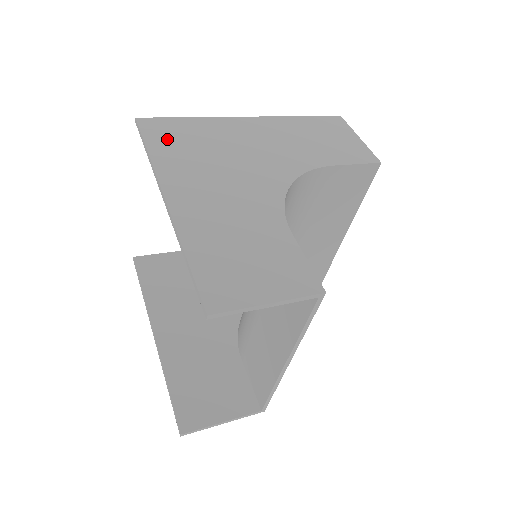
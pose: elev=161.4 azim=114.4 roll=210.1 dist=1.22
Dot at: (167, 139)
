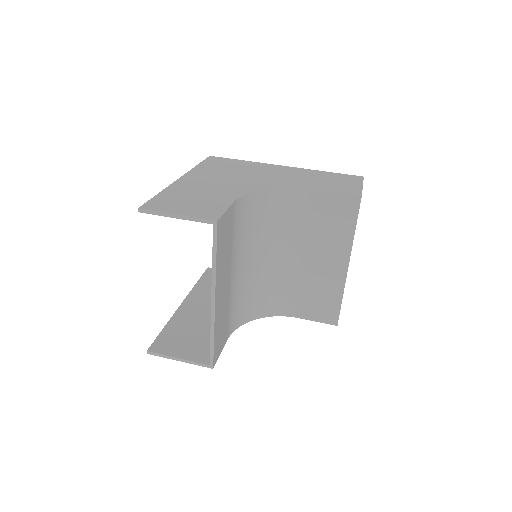
Dot at: (215, 164)
